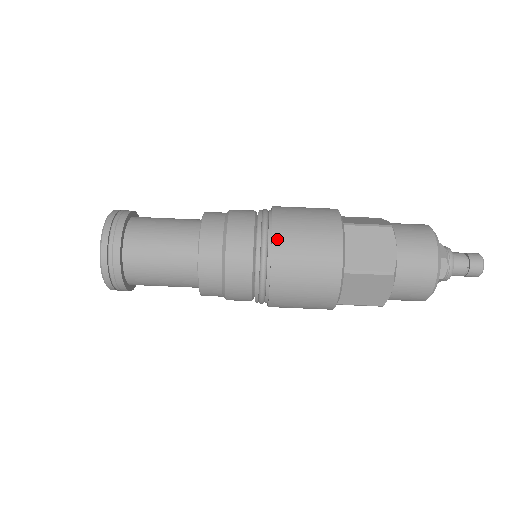
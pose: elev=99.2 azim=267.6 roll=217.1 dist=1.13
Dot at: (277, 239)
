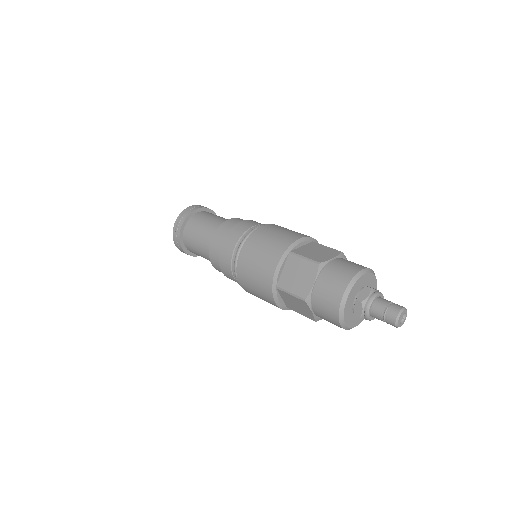
Dot at: (267, 225)
